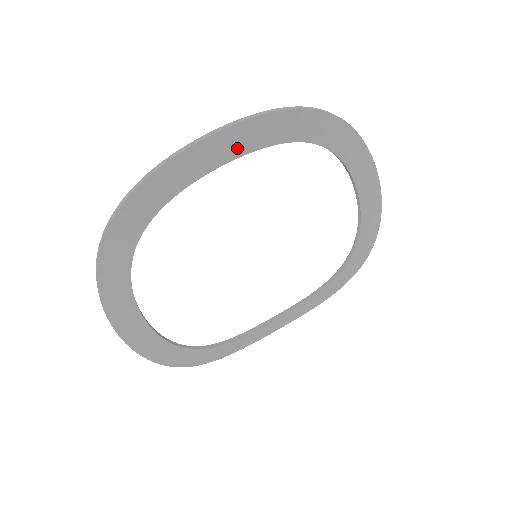
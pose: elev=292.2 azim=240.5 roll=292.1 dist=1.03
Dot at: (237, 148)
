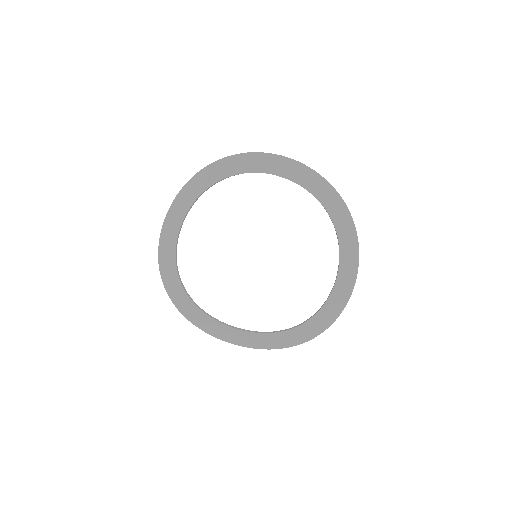
Dot at: (277, 169)
